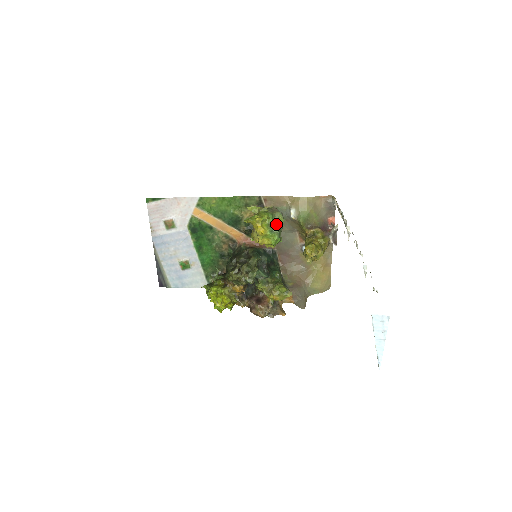
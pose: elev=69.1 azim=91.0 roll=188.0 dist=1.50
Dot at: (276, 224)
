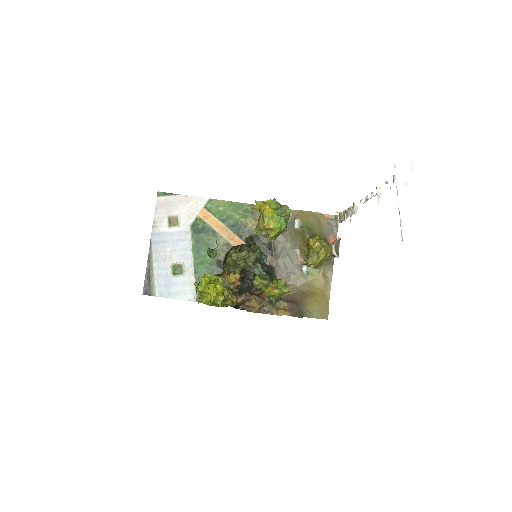
Dot at: occluded
